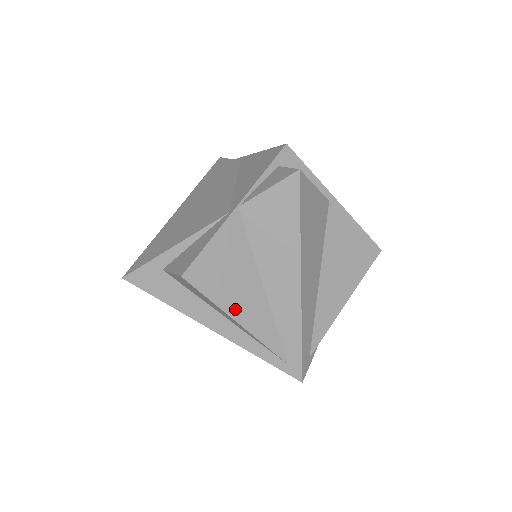
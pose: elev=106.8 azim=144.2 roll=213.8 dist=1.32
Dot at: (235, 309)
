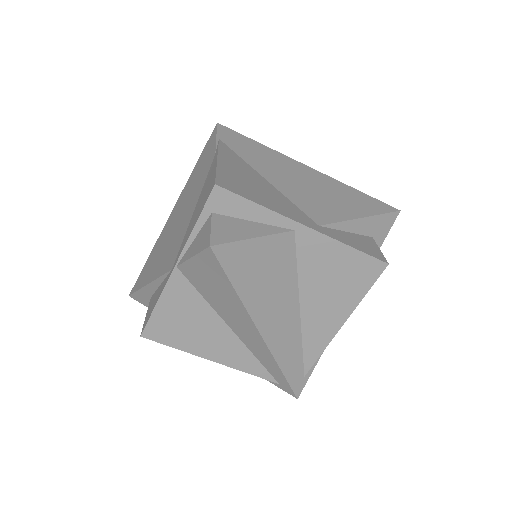
Dot at: (206, 351)
